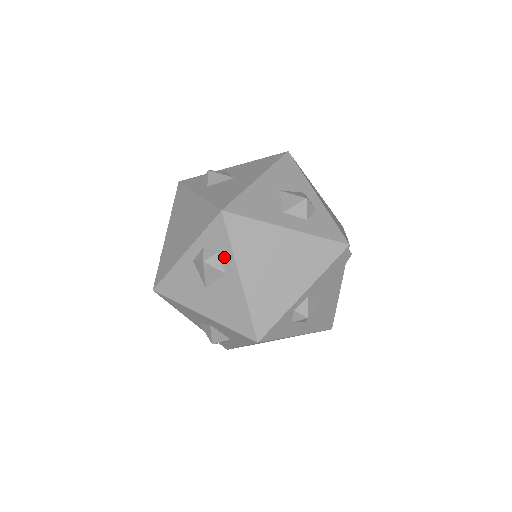
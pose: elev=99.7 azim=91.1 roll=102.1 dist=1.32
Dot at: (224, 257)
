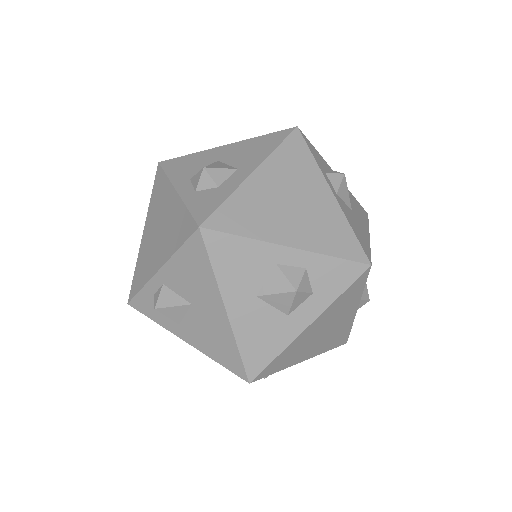
Dot at: occluded
